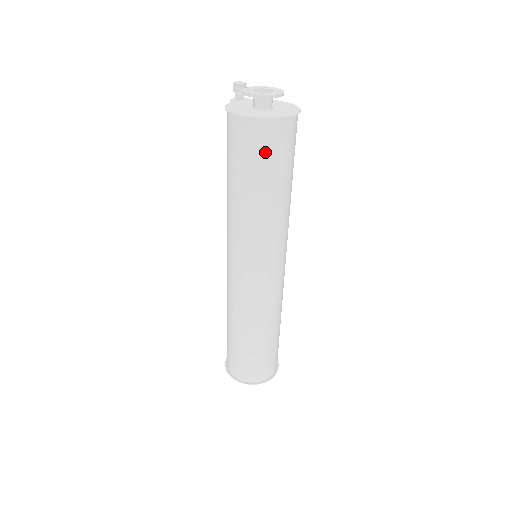
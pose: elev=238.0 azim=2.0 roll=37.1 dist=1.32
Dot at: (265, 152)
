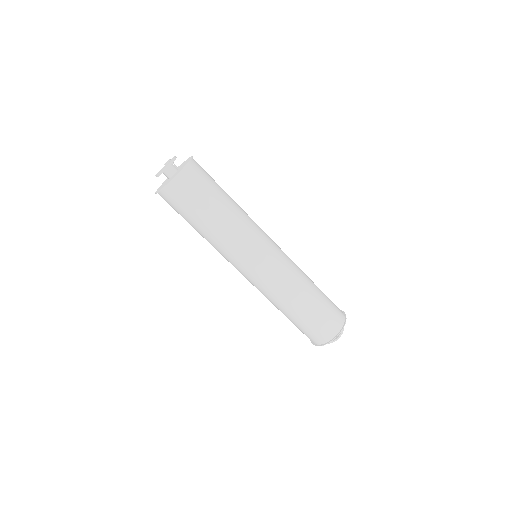
Dot at: (181, 205)
